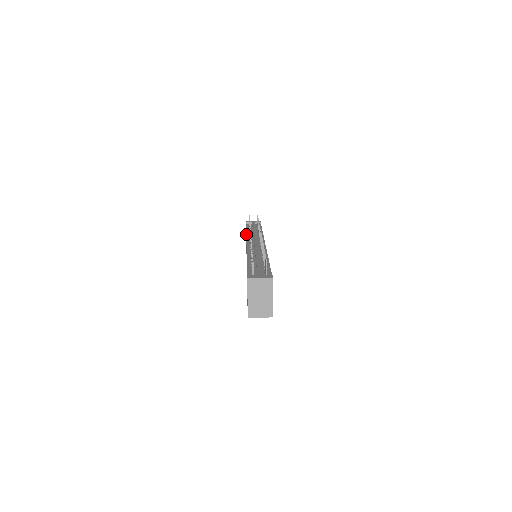
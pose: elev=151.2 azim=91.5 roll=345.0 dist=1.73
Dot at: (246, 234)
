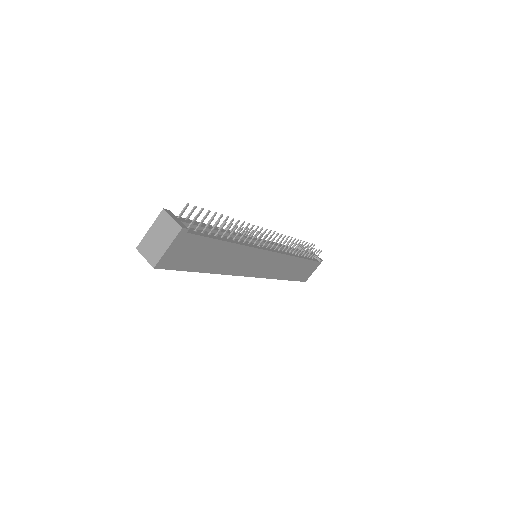
Dot at: occluded
